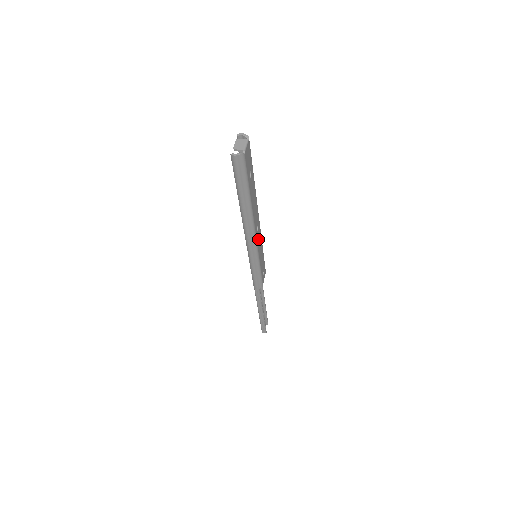
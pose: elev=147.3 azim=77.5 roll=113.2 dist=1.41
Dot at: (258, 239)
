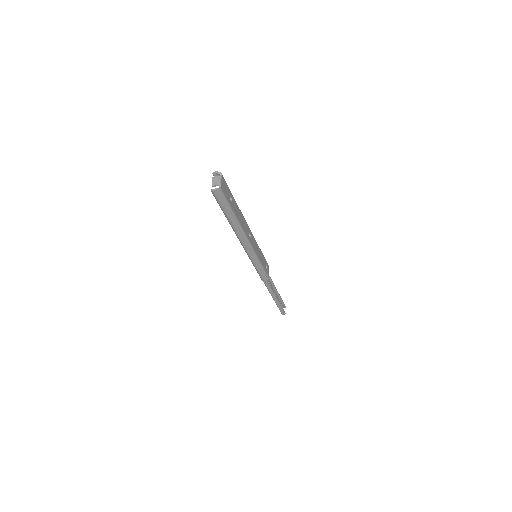
Dot at: (253, 243)
